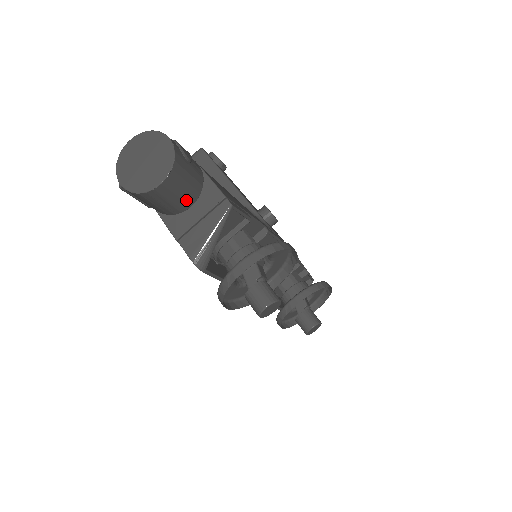
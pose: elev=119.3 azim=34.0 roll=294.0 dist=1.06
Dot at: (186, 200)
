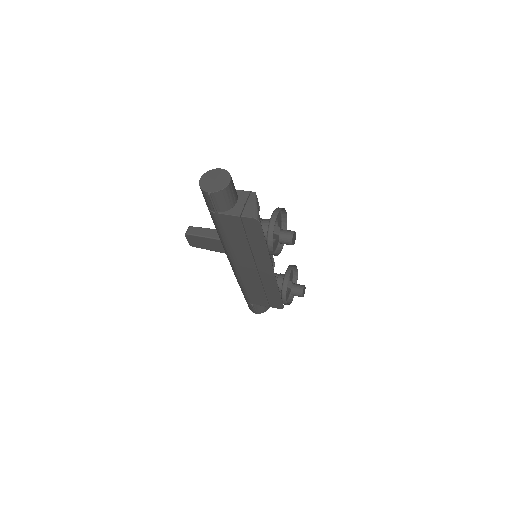
Dot at: (235, 197)
